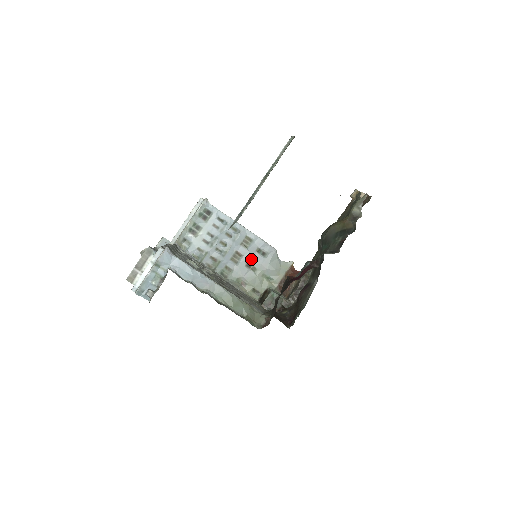
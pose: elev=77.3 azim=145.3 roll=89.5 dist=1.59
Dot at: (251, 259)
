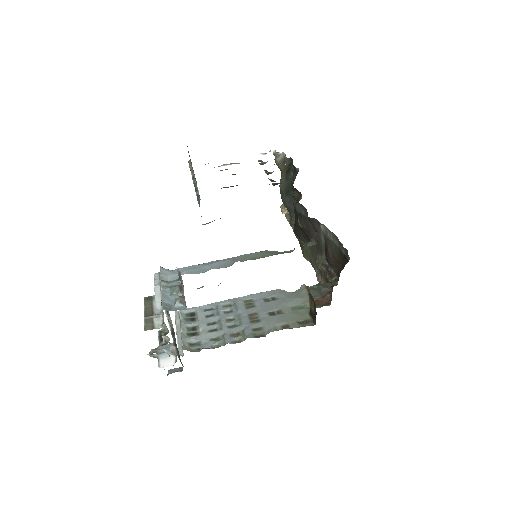
Dot at: (268, 309)
